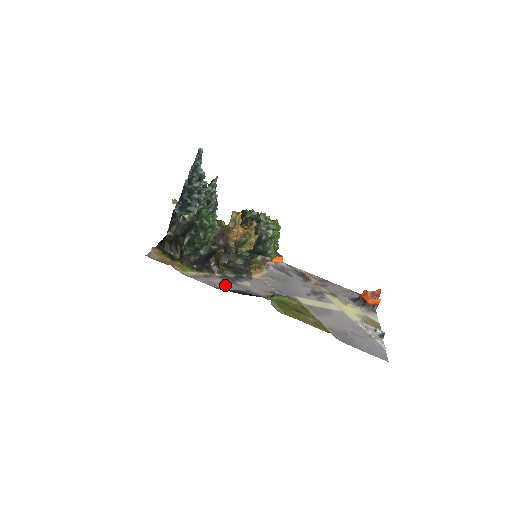
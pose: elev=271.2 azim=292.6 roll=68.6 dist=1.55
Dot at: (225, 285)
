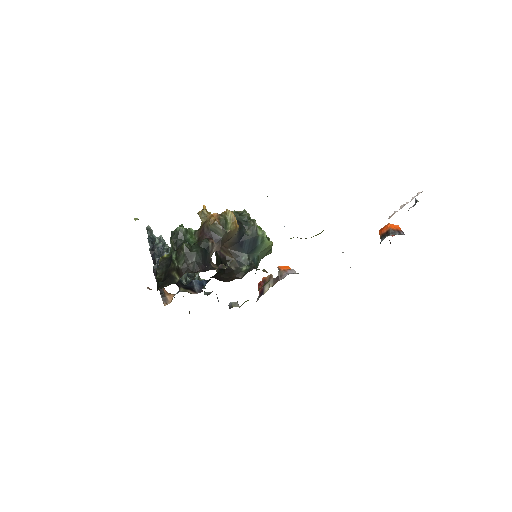
Dot at: occluded
